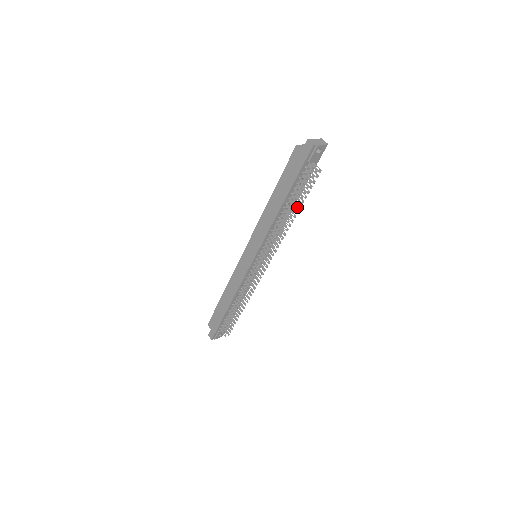
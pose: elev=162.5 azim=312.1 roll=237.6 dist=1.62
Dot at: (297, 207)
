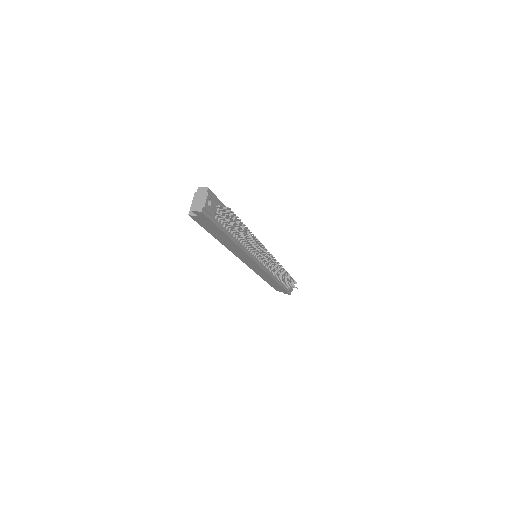
Dot at: (245, 233)
